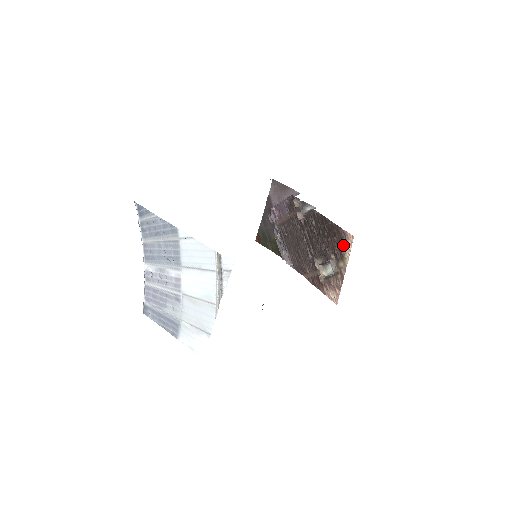
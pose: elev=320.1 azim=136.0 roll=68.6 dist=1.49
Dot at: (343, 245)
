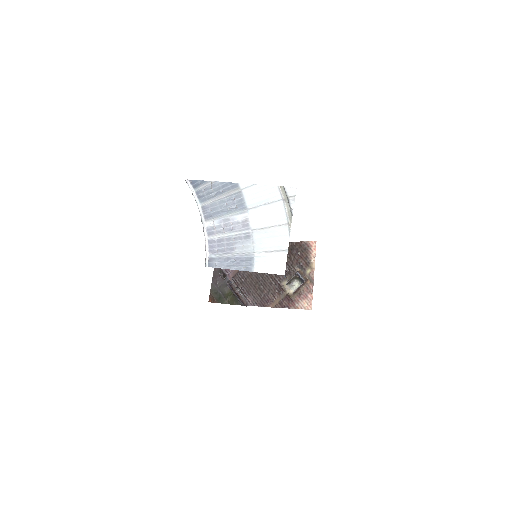
Dot at: (307, 254)
